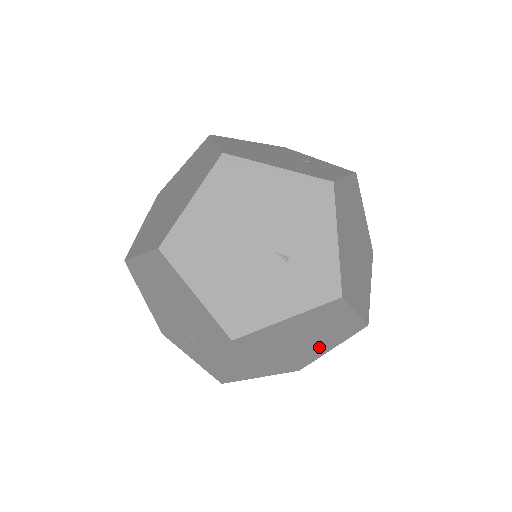
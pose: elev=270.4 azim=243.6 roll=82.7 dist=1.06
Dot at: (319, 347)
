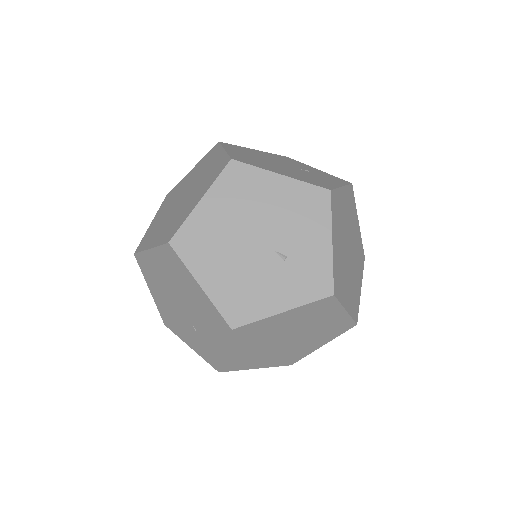
Dot at: (311, 343)
